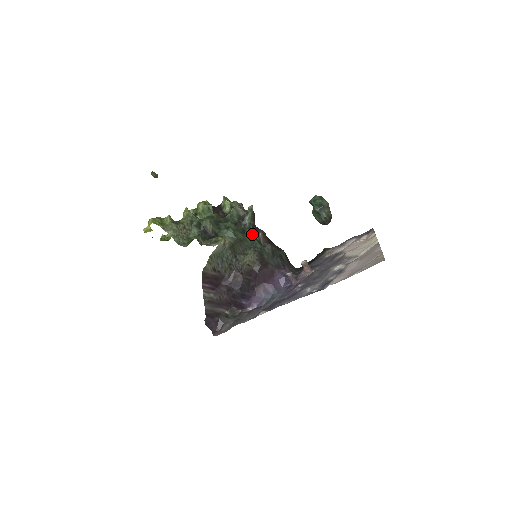
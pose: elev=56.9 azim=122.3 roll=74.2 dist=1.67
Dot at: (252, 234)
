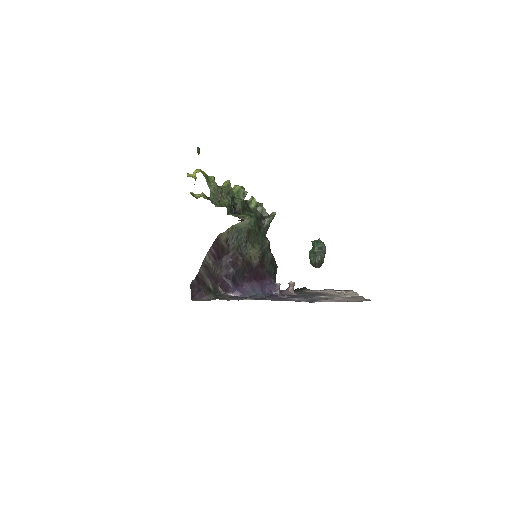
Dot at: (264, 235)
